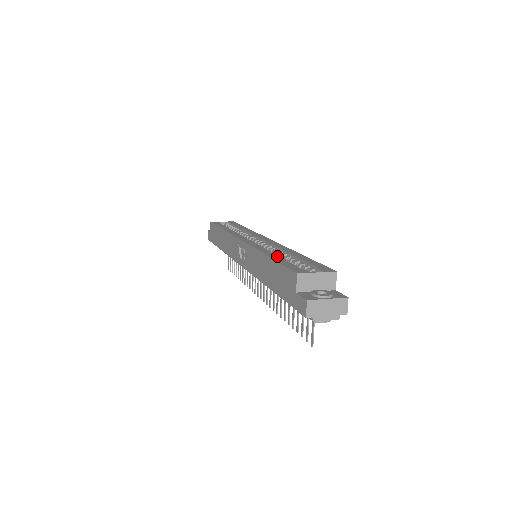
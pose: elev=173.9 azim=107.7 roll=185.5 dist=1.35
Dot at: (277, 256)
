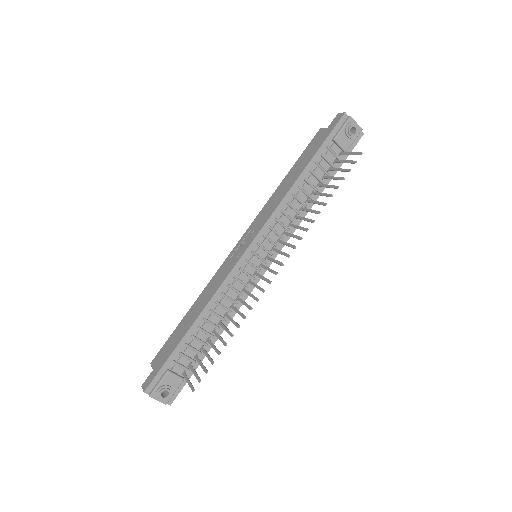
Dot at: occluded
